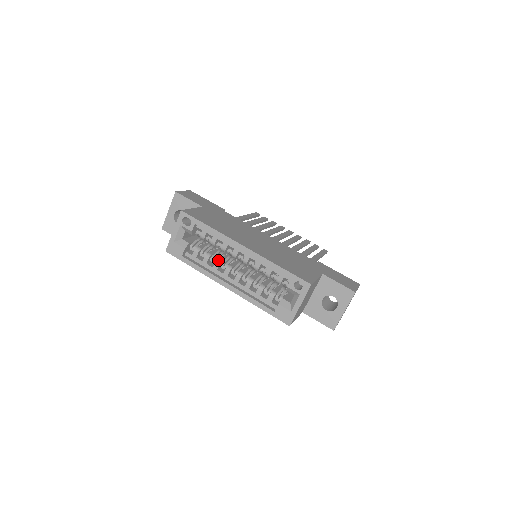
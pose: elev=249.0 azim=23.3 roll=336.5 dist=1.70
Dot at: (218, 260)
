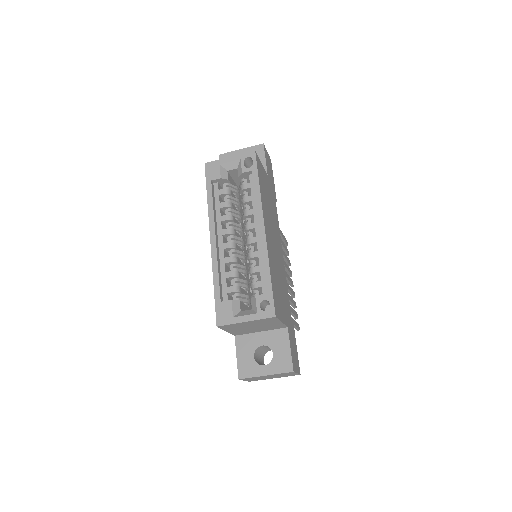
Dot at: (232, 216)
